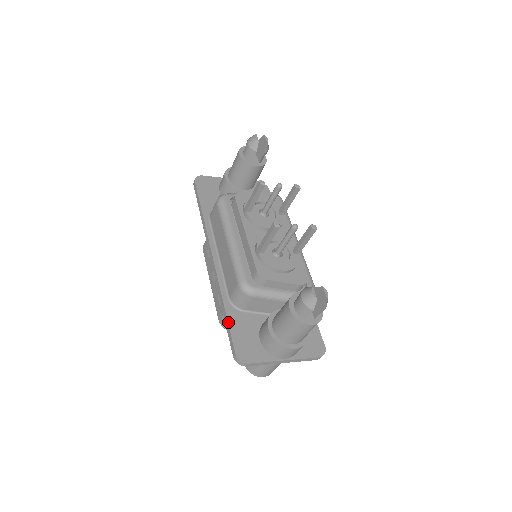
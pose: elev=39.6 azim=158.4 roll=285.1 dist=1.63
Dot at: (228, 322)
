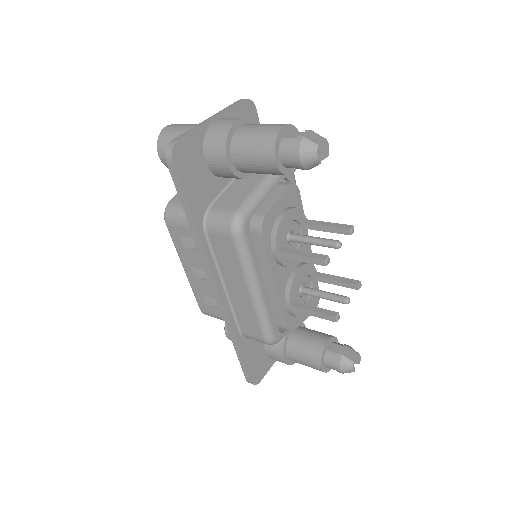
Dot at: (243, 359)
